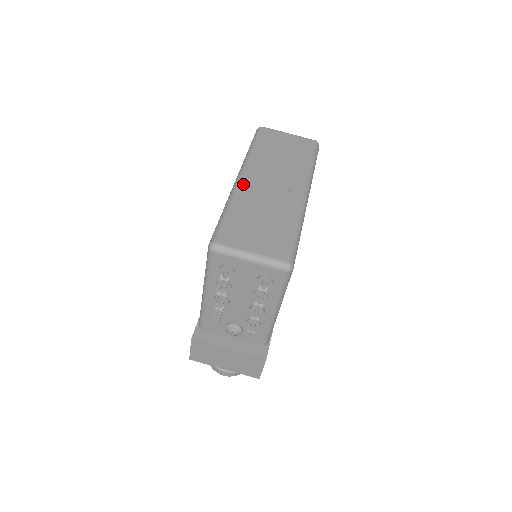
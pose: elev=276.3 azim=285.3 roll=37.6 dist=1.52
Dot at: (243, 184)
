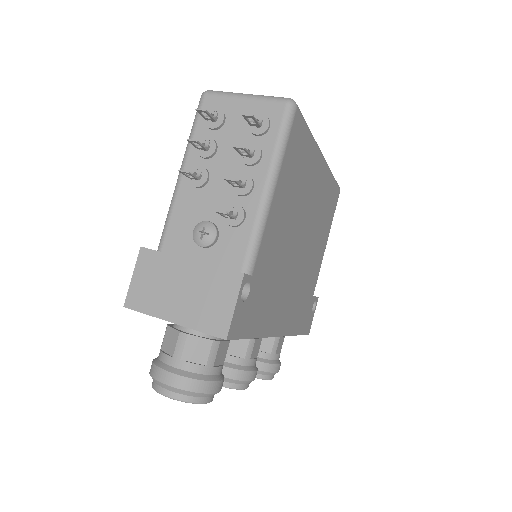
Dot at: occluded
